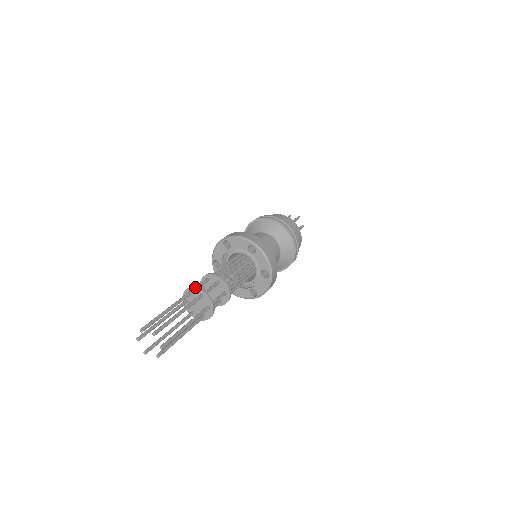
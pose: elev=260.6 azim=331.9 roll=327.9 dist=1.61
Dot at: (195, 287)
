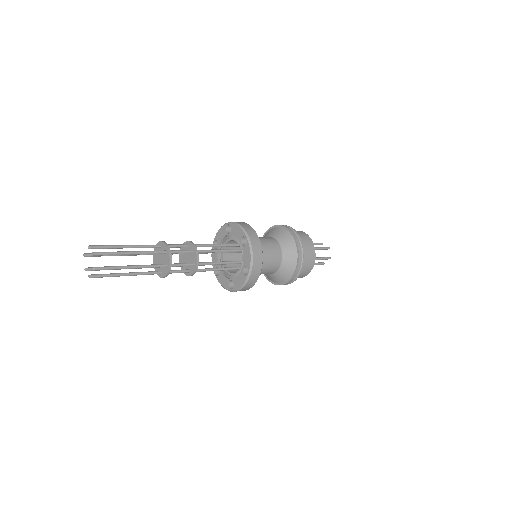
Dot at: (170, 258)
